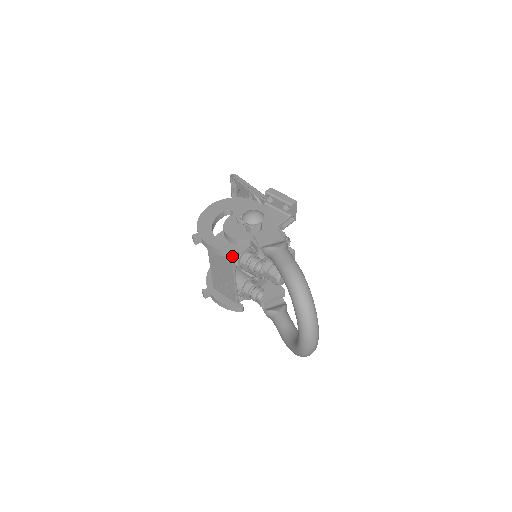
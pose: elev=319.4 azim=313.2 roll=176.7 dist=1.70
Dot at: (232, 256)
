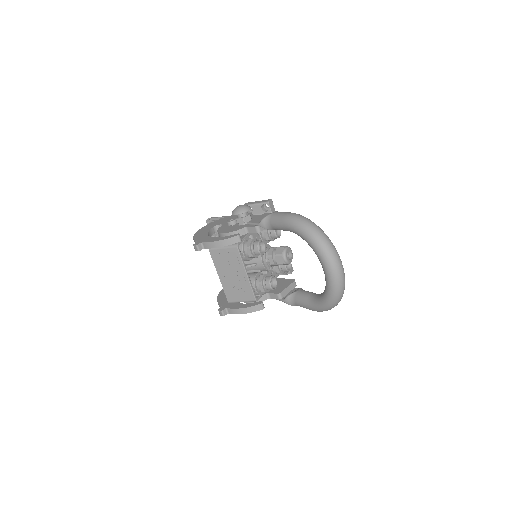
Dot at: (236, 241)
